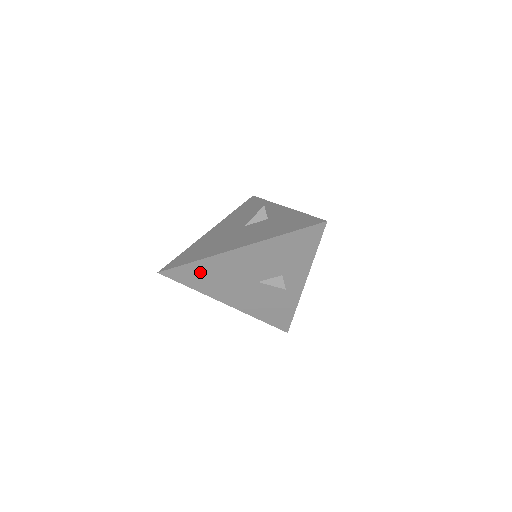
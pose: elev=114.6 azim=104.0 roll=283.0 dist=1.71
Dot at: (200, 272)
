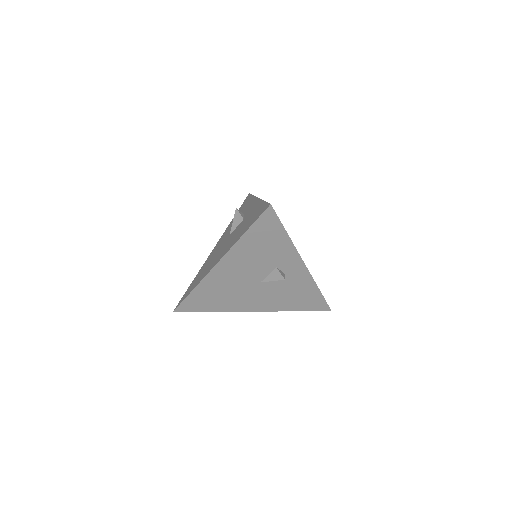
Dot at: (205, 297)
